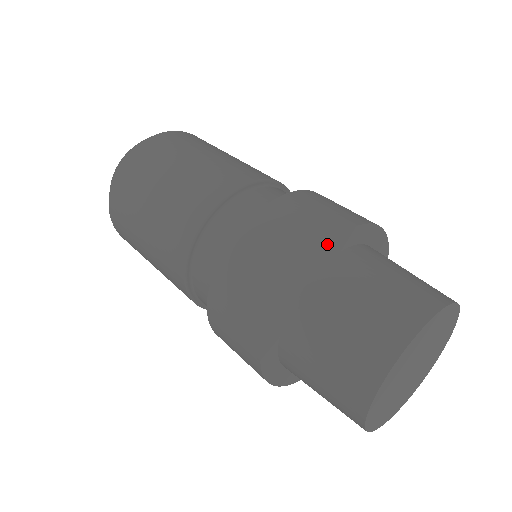
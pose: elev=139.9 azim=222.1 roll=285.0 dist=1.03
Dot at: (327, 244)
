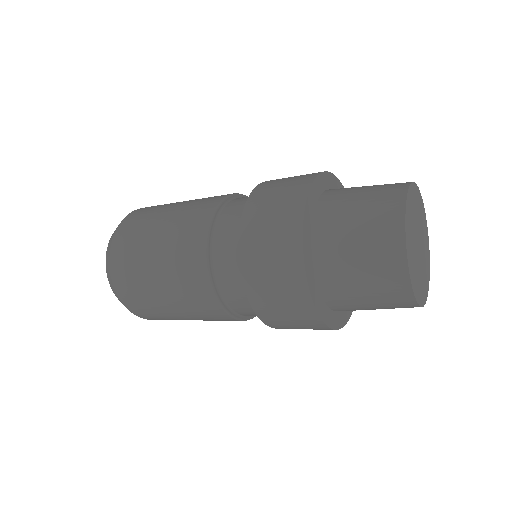
Dot at: occluded
